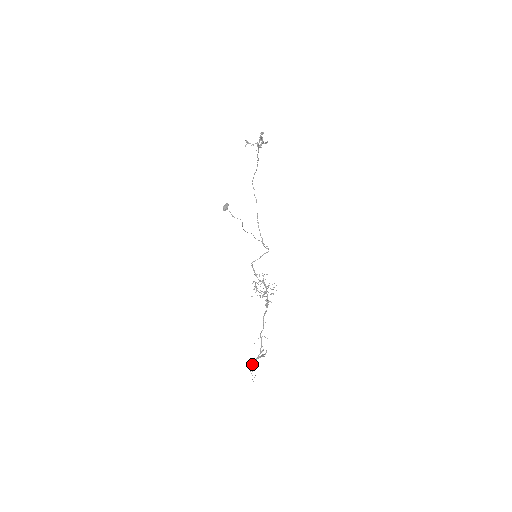
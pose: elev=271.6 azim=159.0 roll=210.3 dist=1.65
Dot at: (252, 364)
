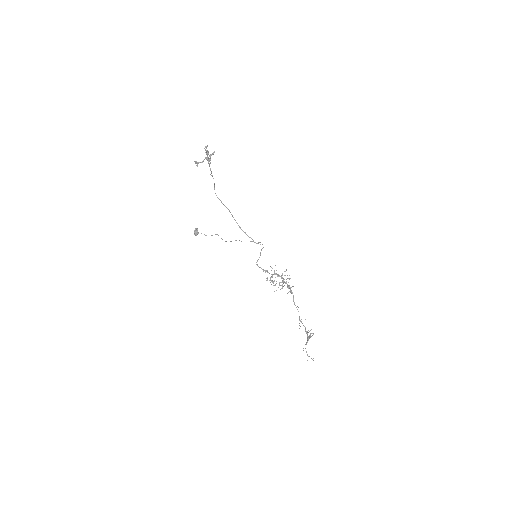
Dot at: occluded
